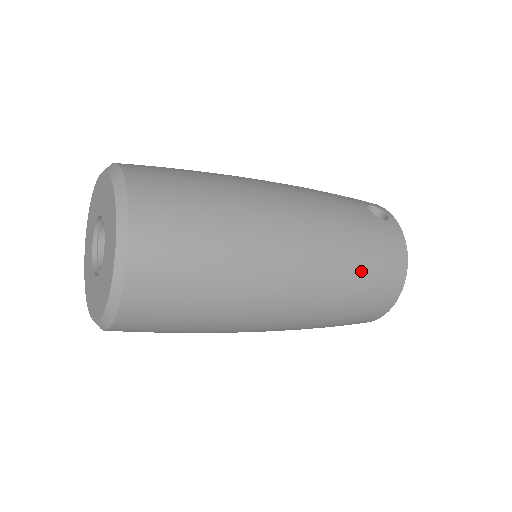
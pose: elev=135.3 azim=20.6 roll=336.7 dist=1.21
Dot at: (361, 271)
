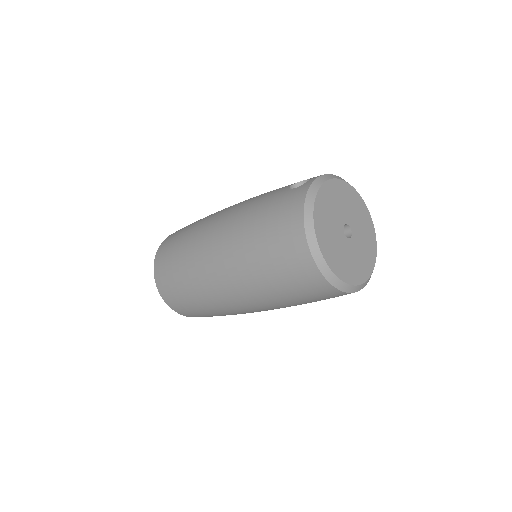
Dot at: (256, 239)
